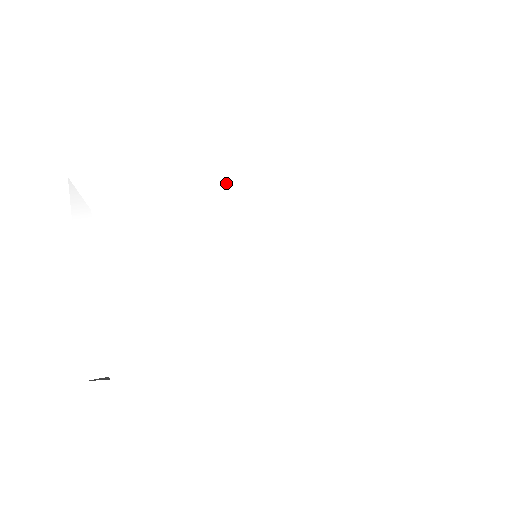
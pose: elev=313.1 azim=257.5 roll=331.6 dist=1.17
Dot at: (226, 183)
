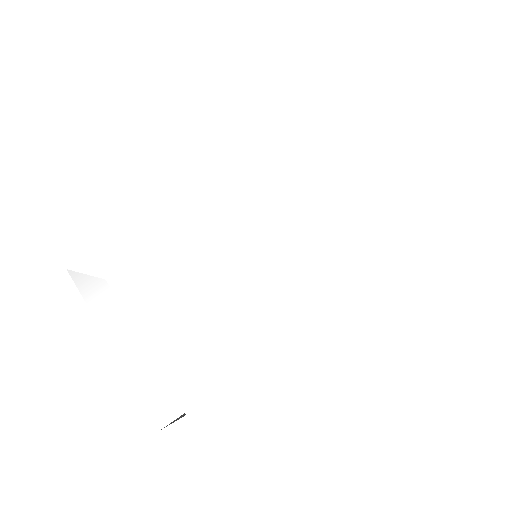
Dot at: (196, 208)
